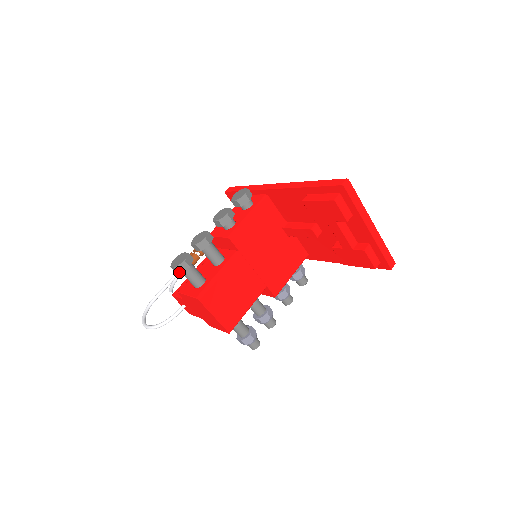
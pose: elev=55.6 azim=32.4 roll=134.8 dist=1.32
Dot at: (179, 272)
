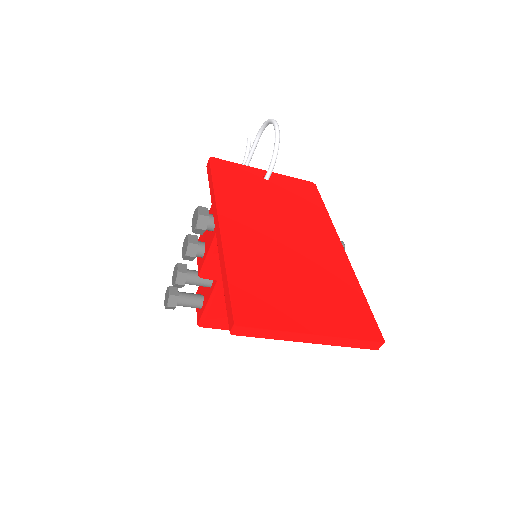
Dot at: occluded
